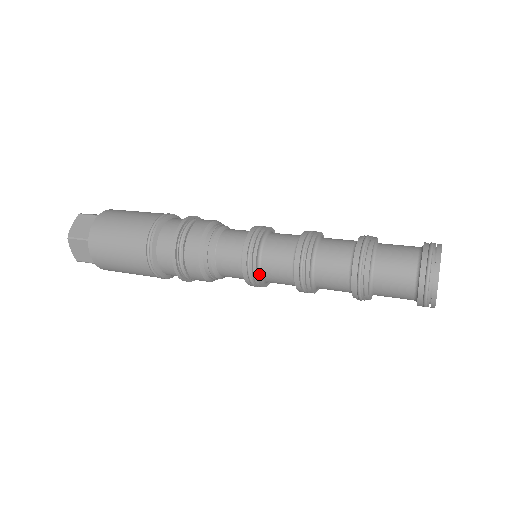
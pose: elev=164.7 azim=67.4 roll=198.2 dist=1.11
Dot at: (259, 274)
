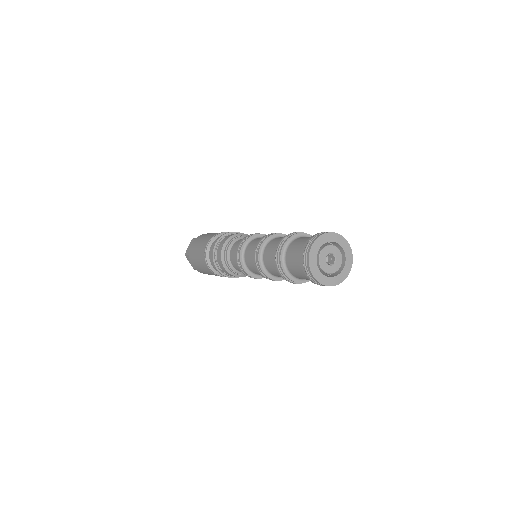
Dot at: (244, 250)
